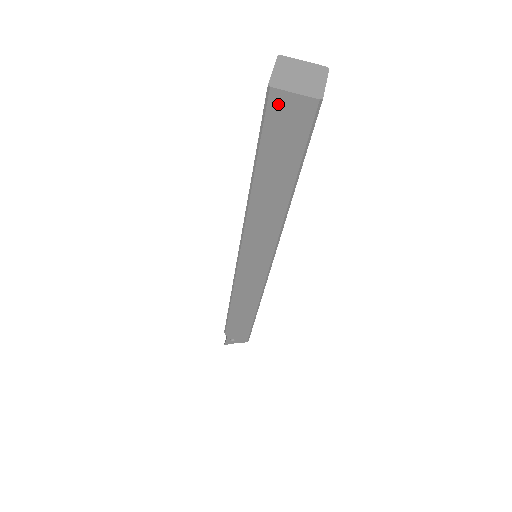
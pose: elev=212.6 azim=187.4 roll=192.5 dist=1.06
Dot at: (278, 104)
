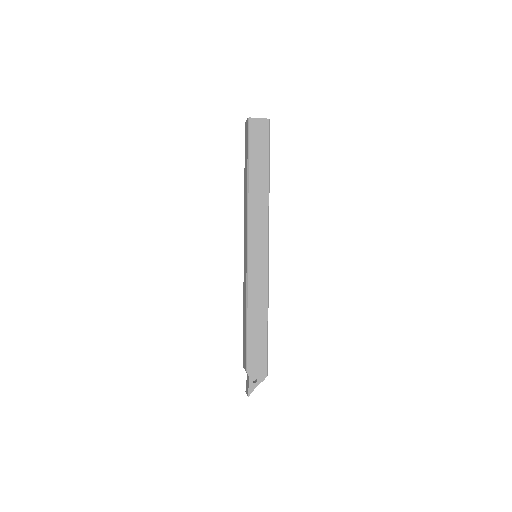
Dot at: (253, 125)
